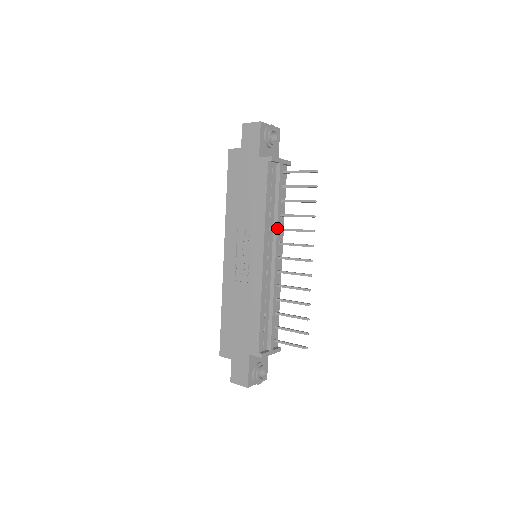
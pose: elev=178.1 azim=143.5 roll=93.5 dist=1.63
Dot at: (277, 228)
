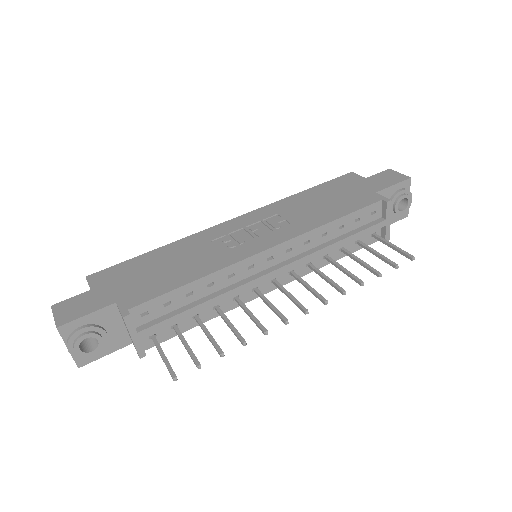
Dot at: (313, 253)
